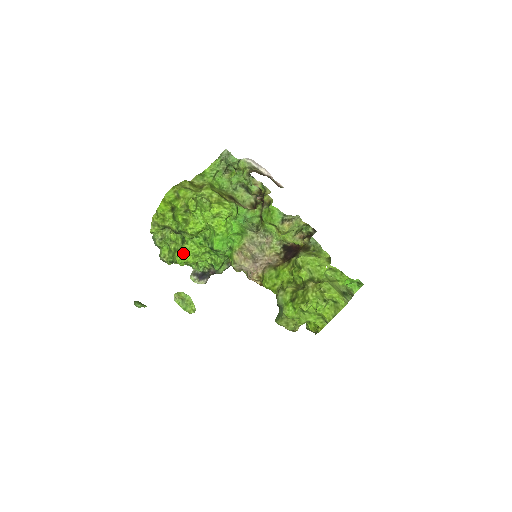
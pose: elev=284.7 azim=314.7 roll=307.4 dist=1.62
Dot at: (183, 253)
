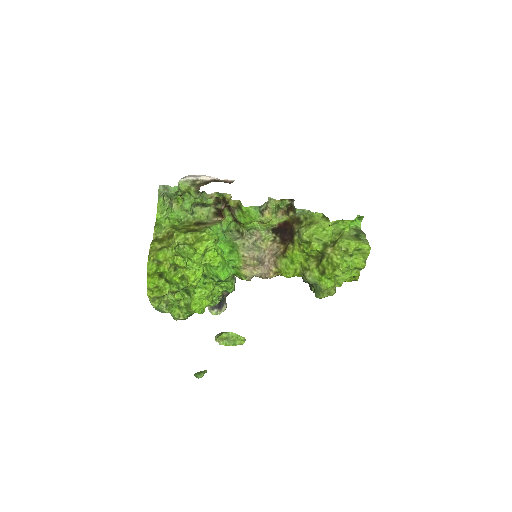
Dot at: (198, 303)
